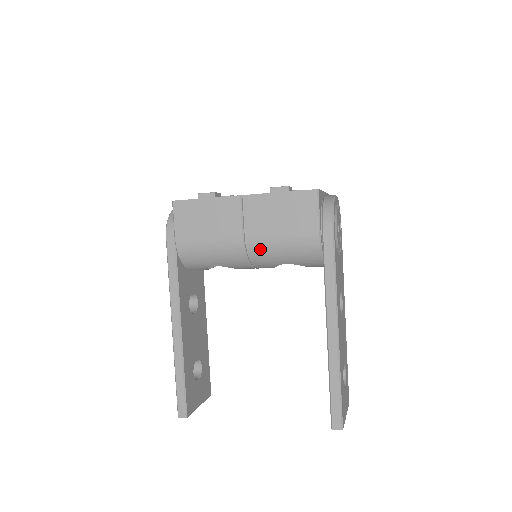
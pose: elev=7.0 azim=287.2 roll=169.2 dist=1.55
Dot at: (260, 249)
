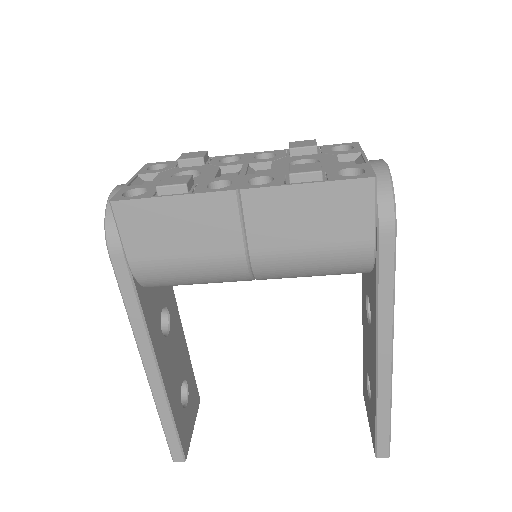
Dot at: (275, 268)
